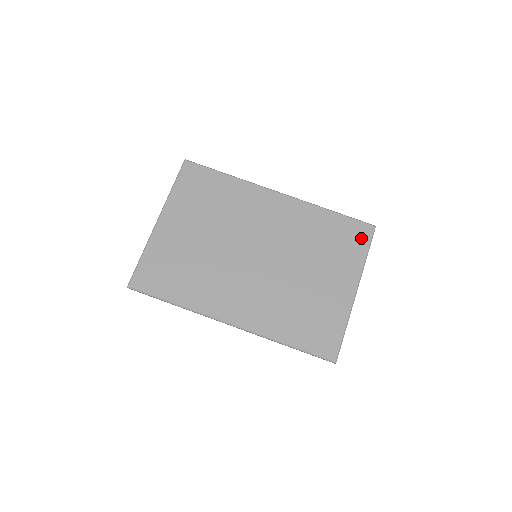
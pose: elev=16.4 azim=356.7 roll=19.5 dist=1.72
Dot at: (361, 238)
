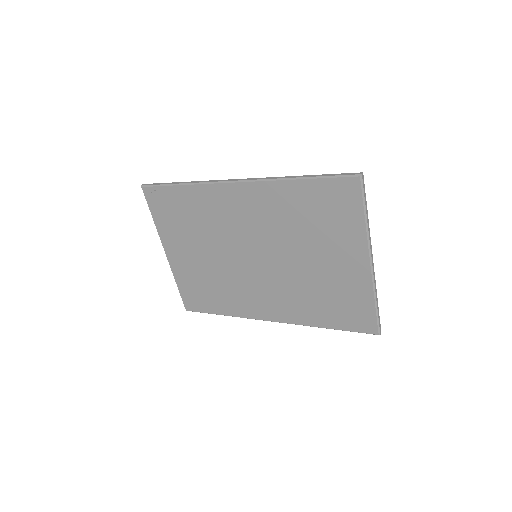
Dot at: (349, 200)
